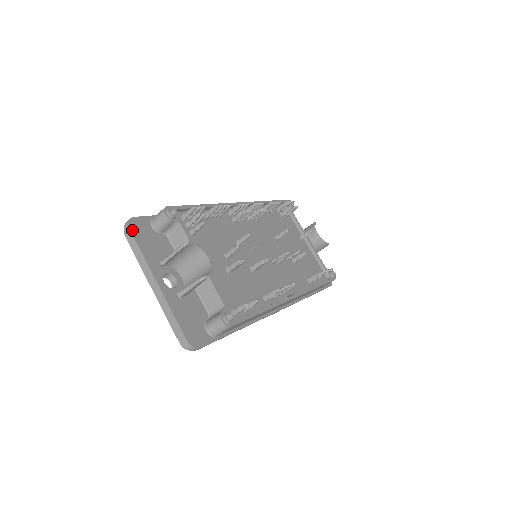
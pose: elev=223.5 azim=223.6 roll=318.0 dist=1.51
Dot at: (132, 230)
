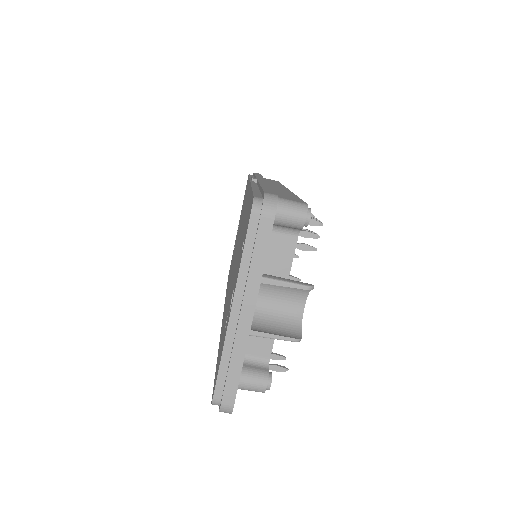
Dot at: occluded
